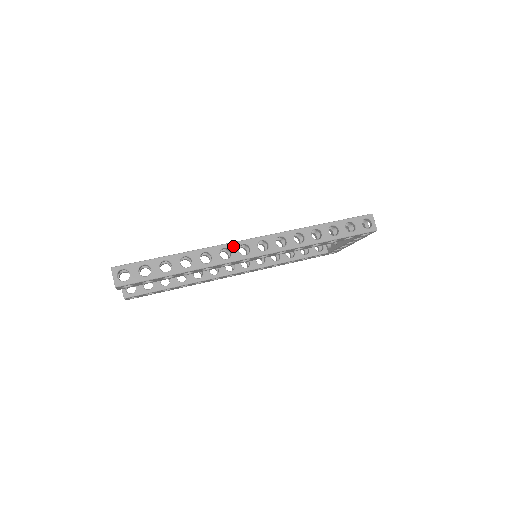
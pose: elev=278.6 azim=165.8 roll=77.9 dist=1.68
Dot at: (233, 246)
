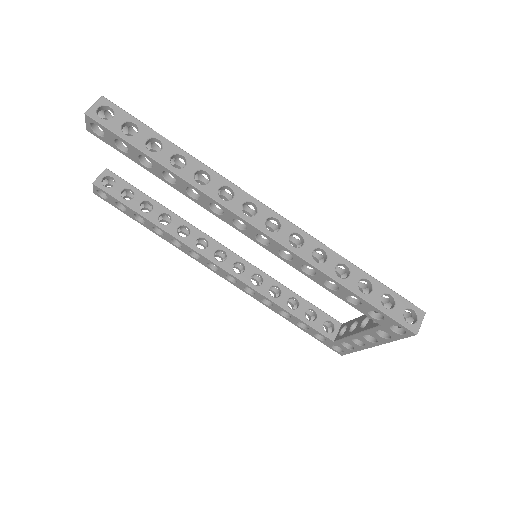
Dot at: (242, 194)
